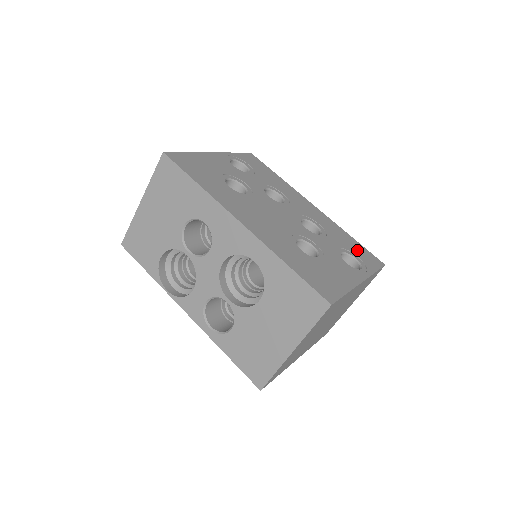
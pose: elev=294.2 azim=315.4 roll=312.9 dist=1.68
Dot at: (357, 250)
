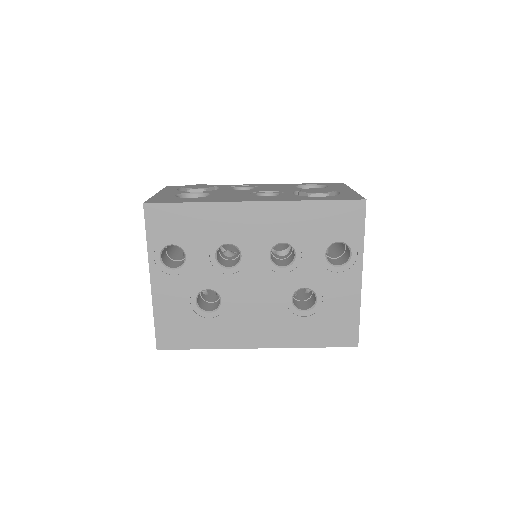
Dot at: (333, 223)
